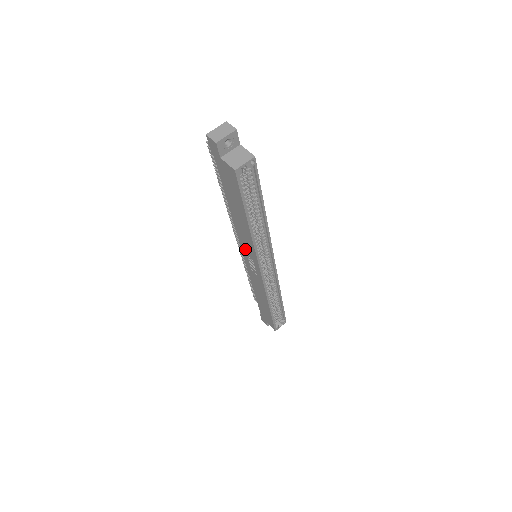
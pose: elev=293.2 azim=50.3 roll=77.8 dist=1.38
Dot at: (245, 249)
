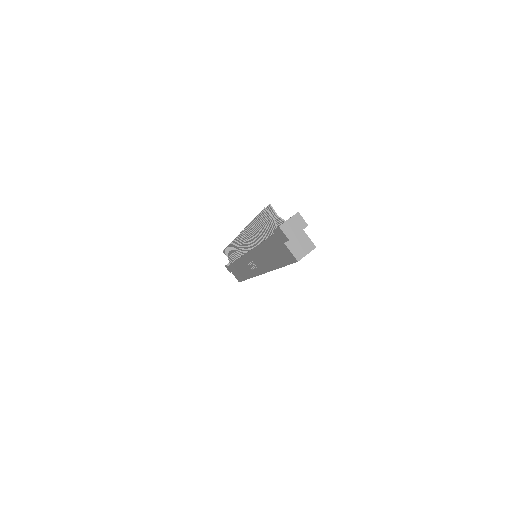
Dot at: (253, 259)
